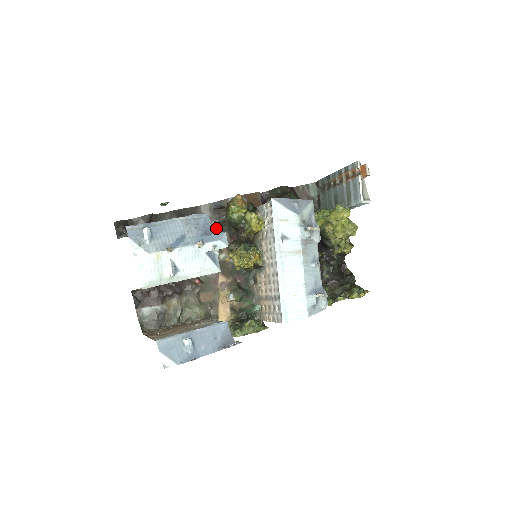
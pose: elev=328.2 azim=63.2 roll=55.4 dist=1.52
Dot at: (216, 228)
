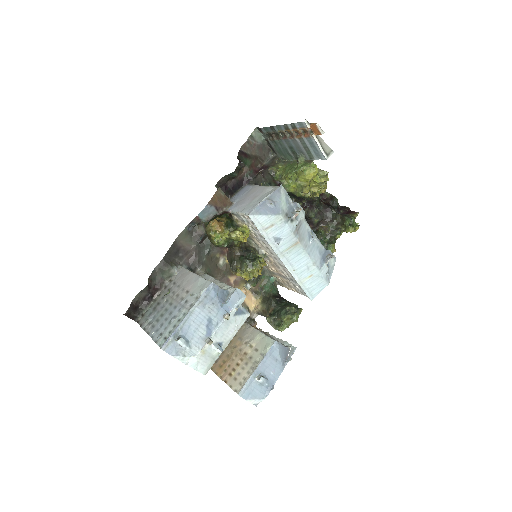
Dot at: (202, 245)
